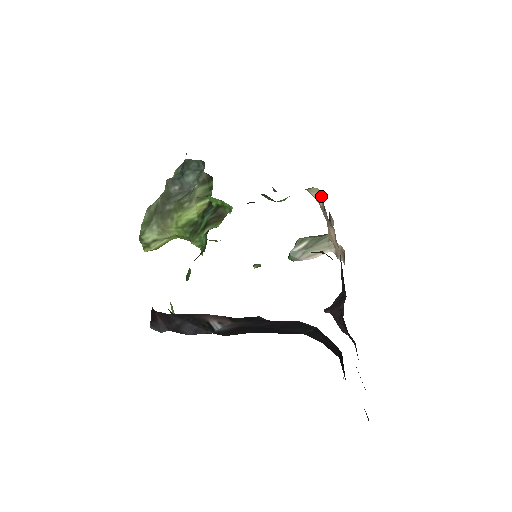
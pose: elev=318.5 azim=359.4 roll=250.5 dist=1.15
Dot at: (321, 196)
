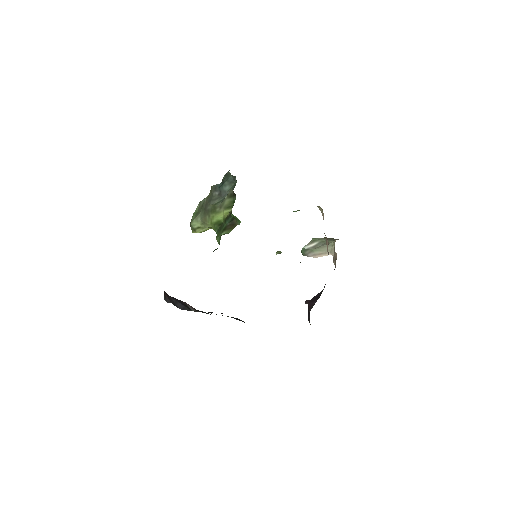
Dot at: (323, 214)
